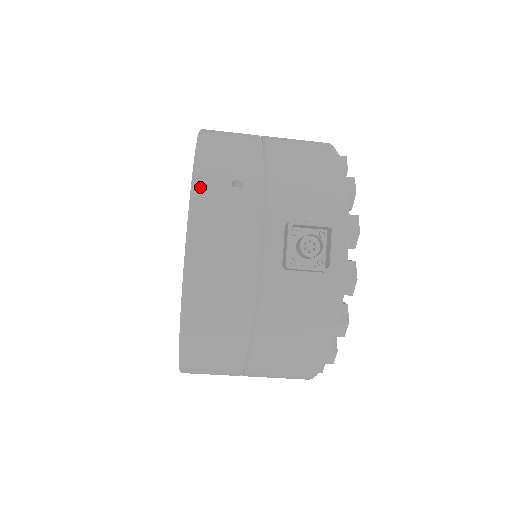
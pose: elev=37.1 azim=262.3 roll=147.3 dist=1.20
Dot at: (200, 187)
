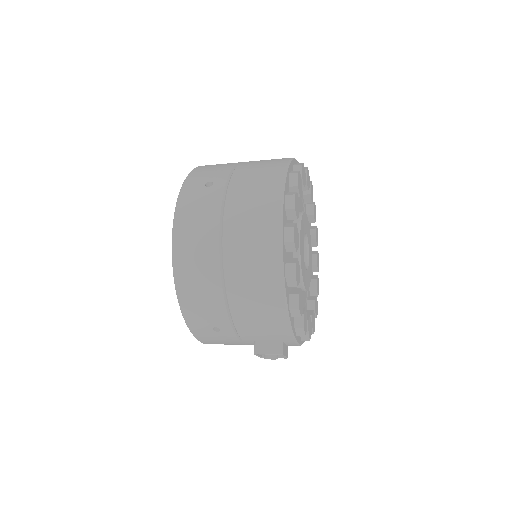
Dot at: (195, 332)
